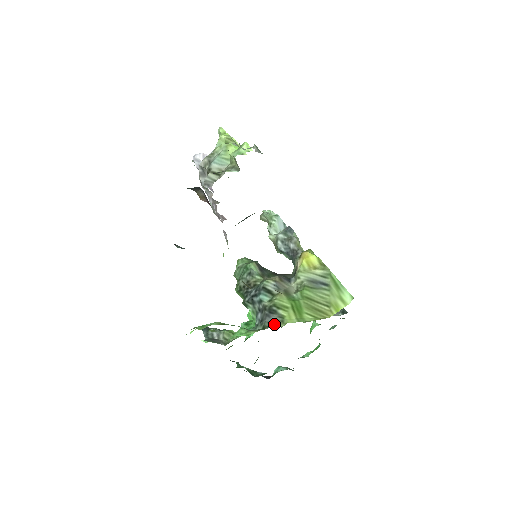
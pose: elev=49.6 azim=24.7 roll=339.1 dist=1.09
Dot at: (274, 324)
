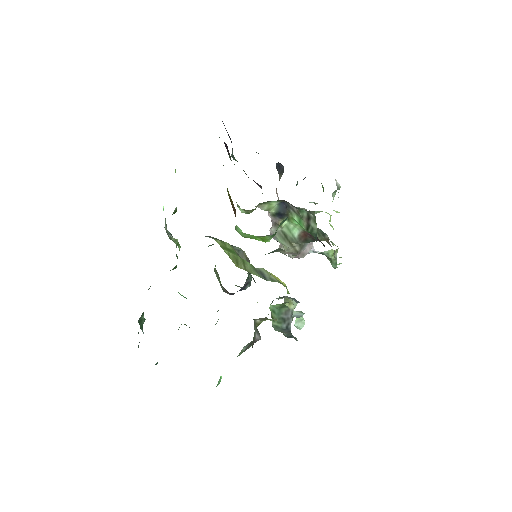
Dot at: occluded
